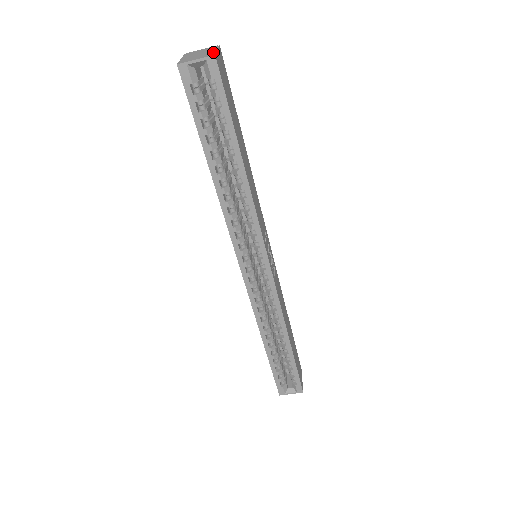
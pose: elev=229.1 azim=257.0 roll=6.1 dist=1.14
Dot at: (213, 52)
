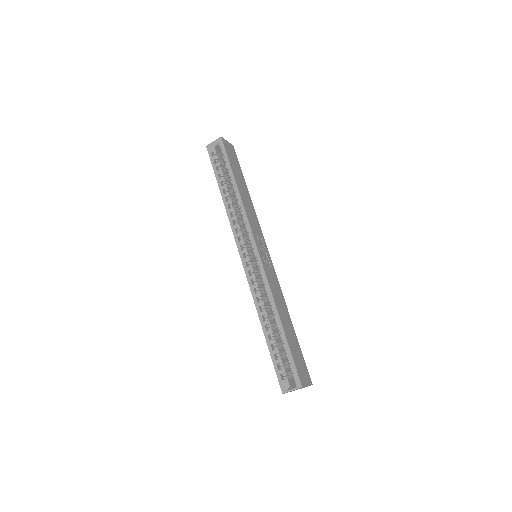
Dot at: occluded
